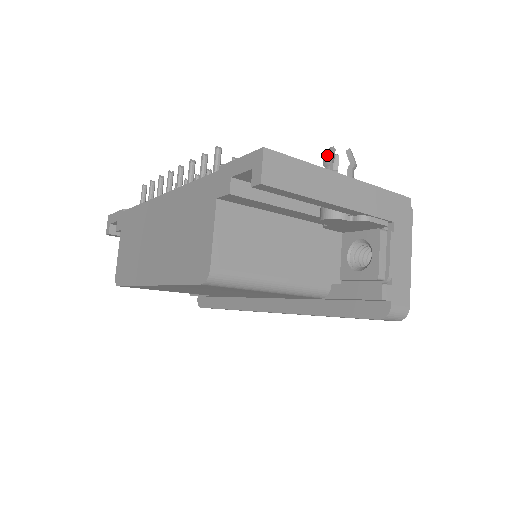
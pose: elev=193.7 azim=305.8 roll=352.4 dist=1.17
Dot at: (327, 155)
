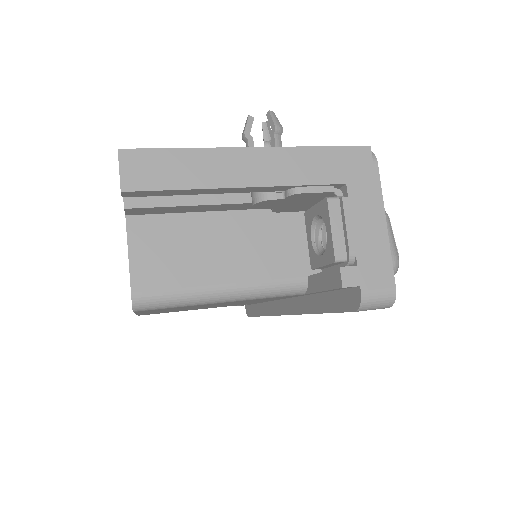
Dot at: (244, 128)
